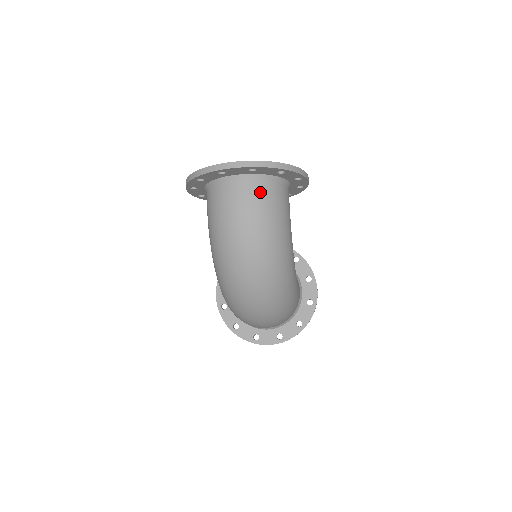
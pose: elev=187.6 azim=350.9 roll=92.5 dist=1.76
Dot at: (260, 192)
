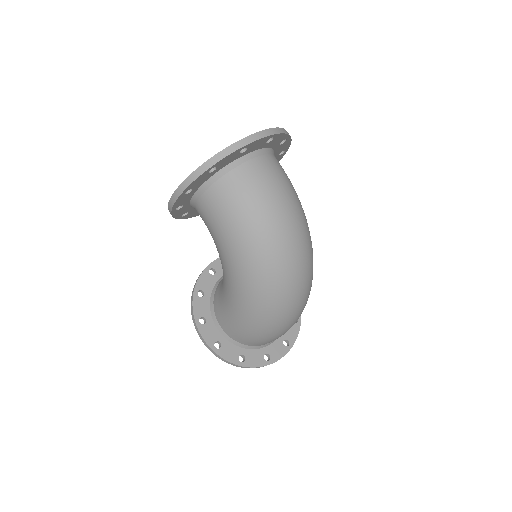
Dot at: (276, 166)
